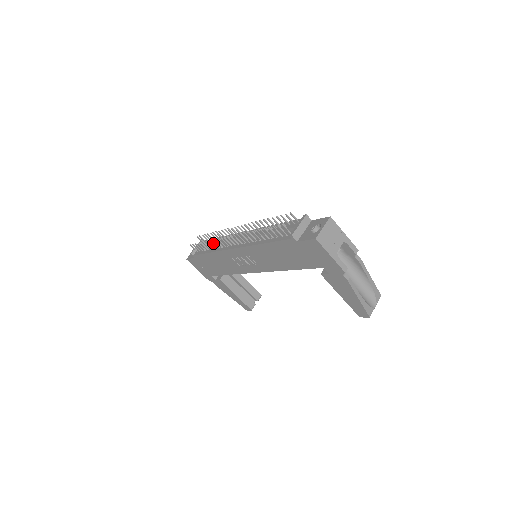
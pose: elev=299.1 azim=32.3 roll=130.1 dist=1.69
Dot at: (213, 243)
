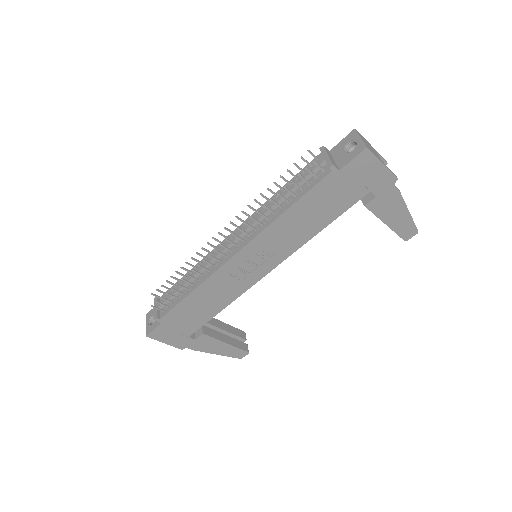
Dot at: (188, 279)
